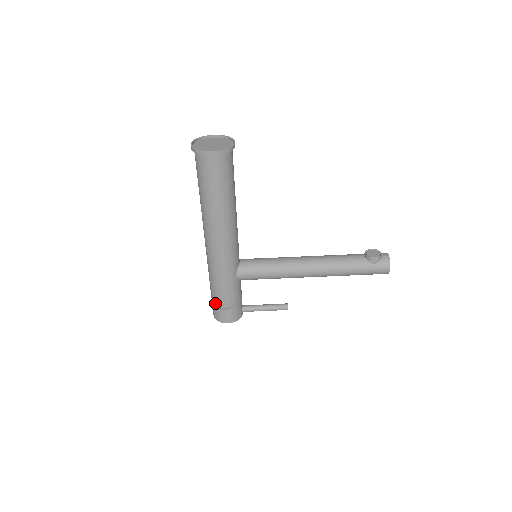
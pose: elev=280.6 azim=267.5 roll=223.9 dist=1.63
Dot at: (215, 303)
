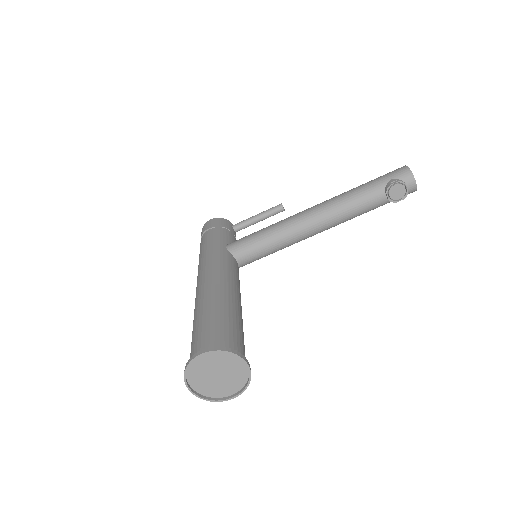
Dot at: occluded
